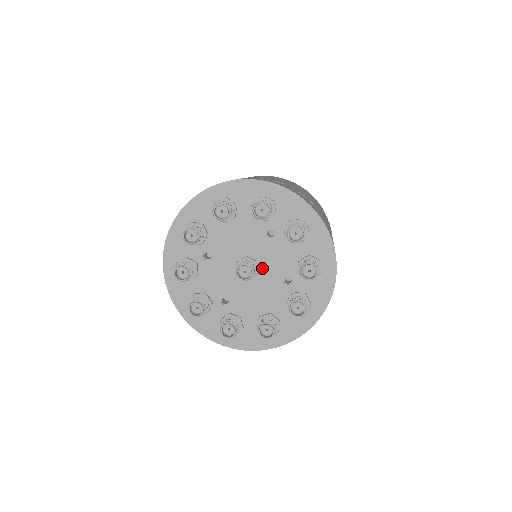
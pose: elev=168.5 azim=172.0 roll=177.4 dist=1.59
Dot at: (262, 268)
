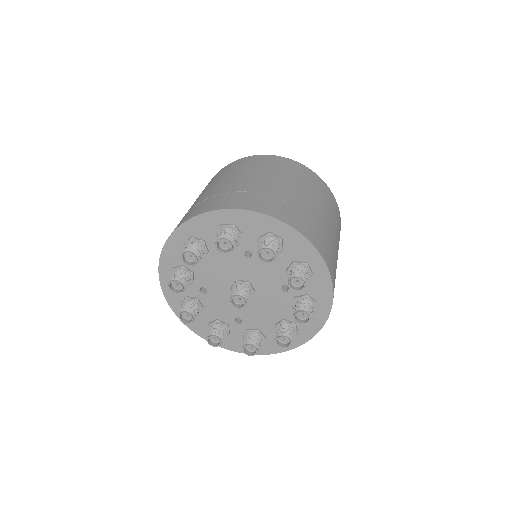
Dot at: (256, 285)
